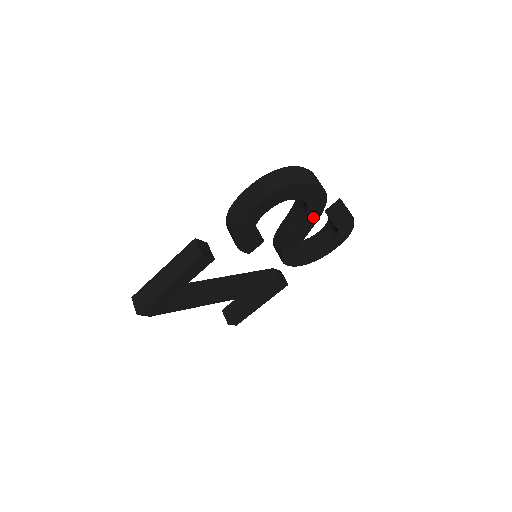
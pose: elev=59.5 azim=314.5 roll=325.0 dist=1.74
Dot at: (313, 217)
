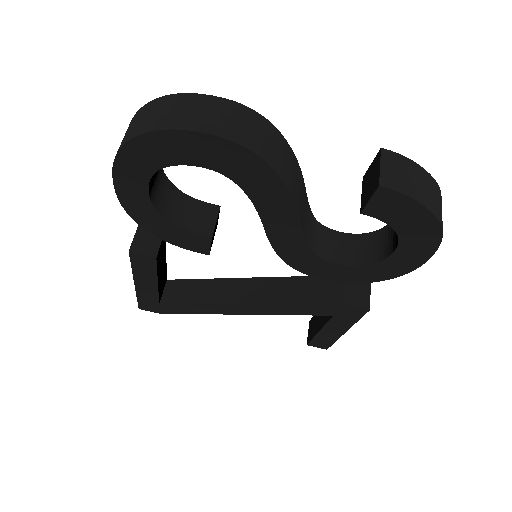
Dot at: (273, 196)
